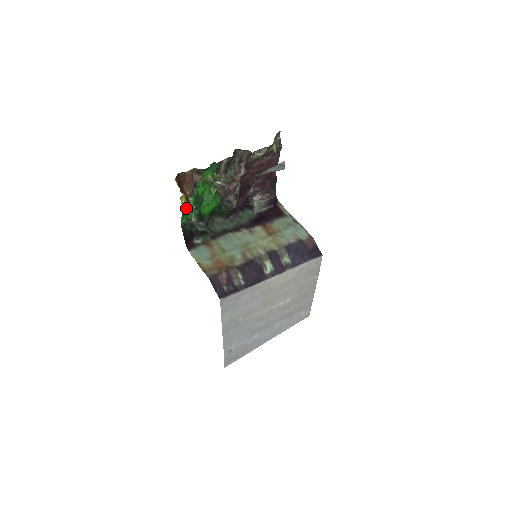
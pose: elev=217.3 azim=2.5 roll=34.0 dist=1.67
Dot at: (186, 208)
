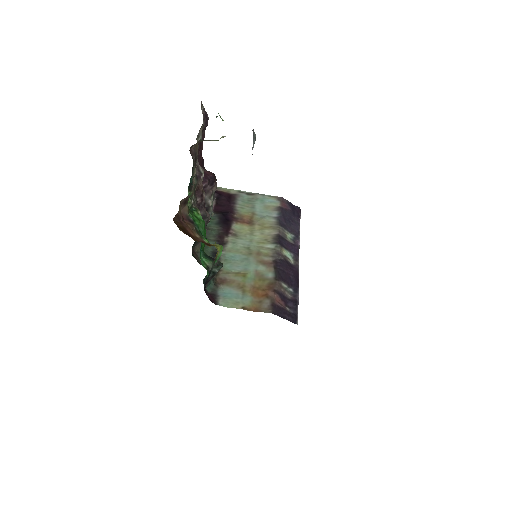
Dot at: (216, 255)
